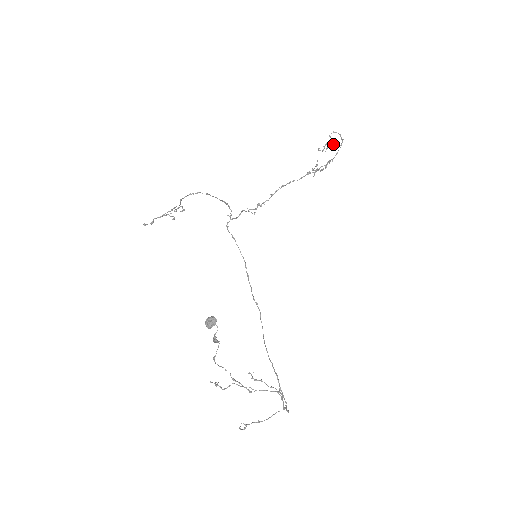
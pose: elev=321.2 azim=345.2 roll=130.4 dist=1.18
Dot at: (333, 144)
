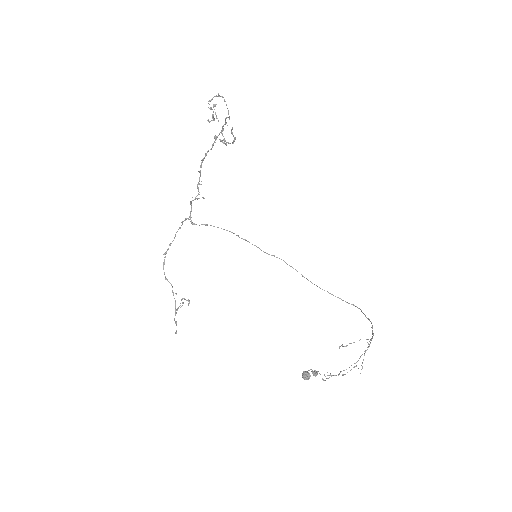
Dot at: occluded
